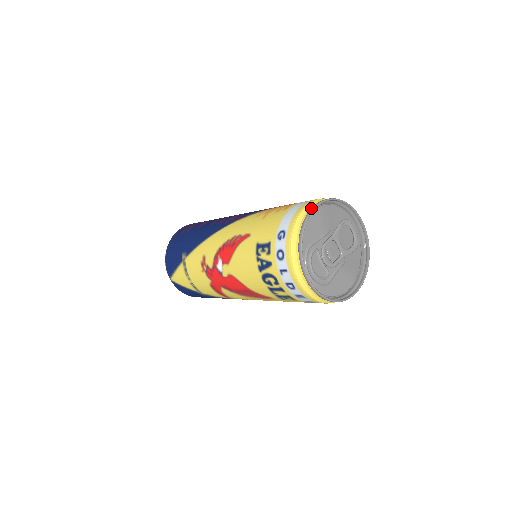
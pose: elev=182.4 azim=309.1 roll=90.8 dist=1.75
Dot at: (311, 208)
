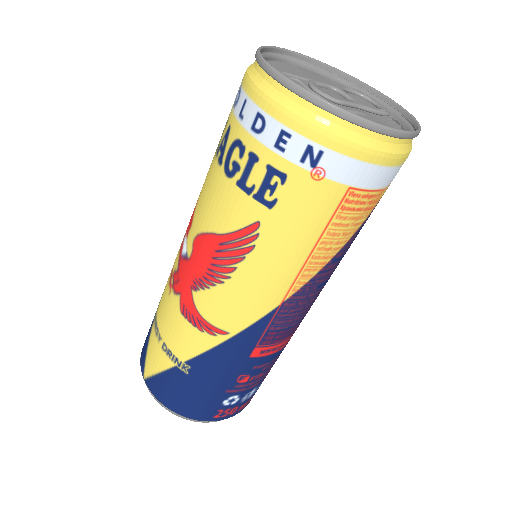
Dot at: (280, 52)
